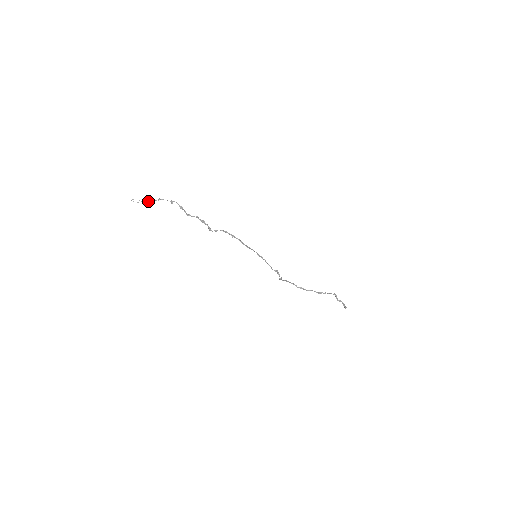
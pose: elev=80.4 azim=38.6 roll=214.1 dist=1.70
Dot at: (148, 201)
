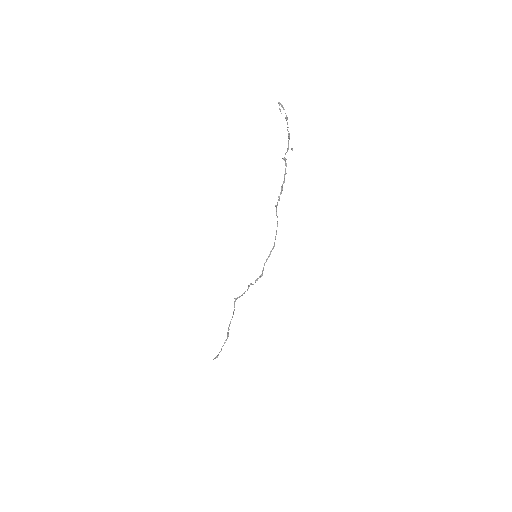
Dot at: occluded
